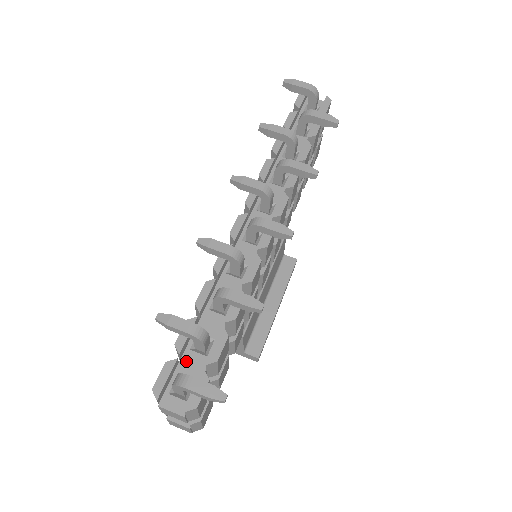
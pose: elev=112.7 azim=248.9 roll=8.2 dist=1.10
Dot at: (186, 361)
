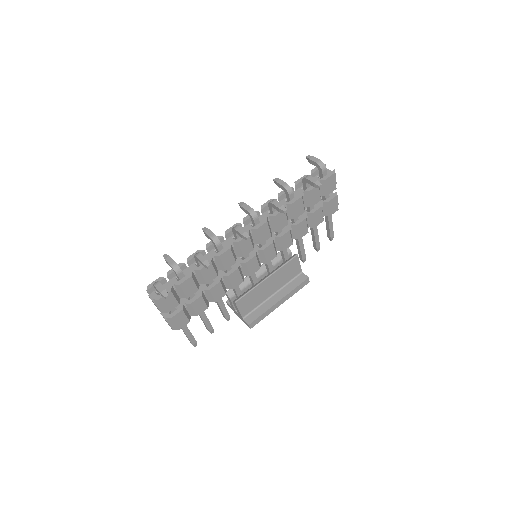
Dot at: (170, 282)
